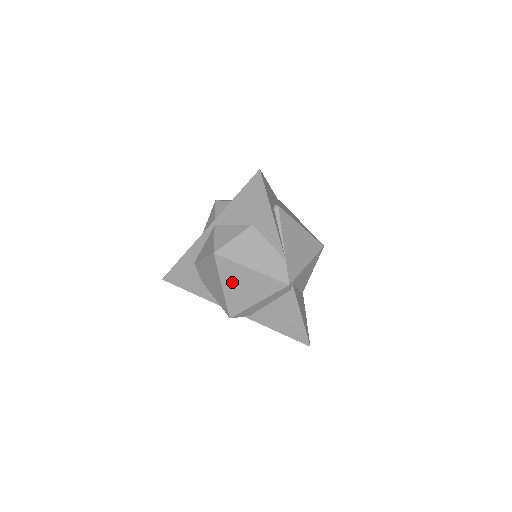
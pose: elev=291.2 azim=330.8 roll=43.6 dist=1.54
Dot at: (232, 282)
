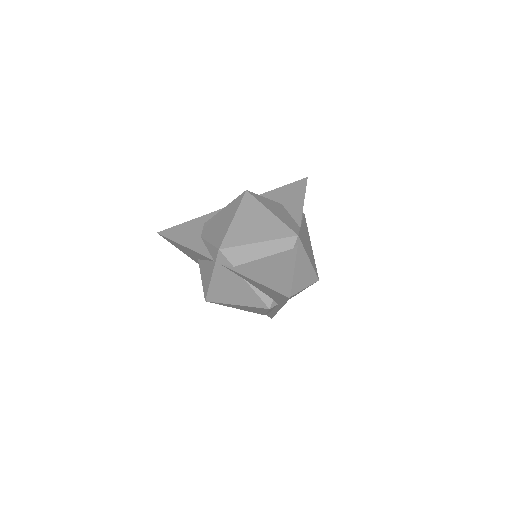
Dot at: (246, 217)
